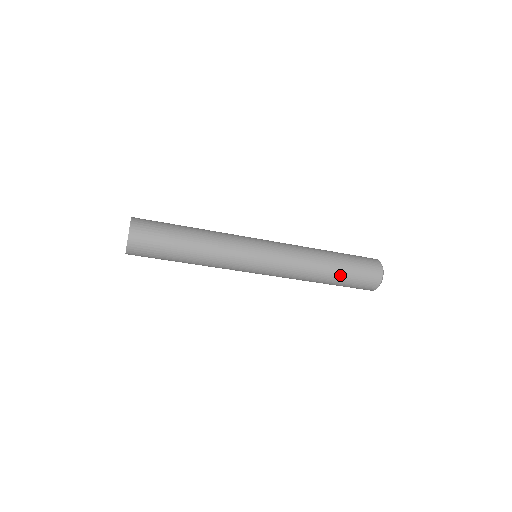
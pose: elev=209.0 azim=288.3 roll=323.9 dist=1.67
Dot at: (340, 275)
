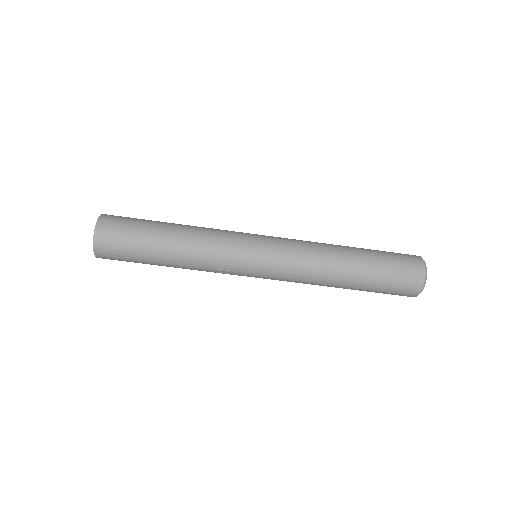
Dot at: (367, 266)
